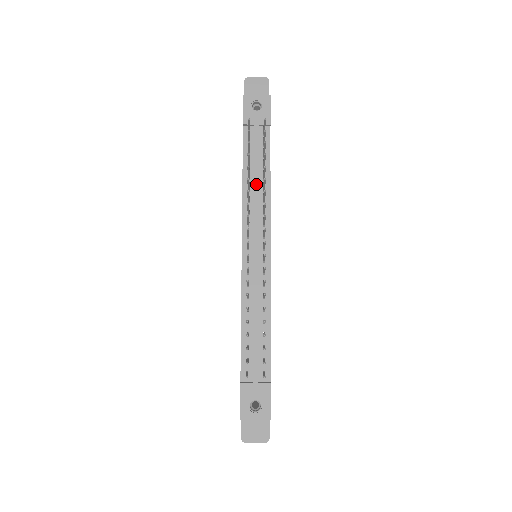
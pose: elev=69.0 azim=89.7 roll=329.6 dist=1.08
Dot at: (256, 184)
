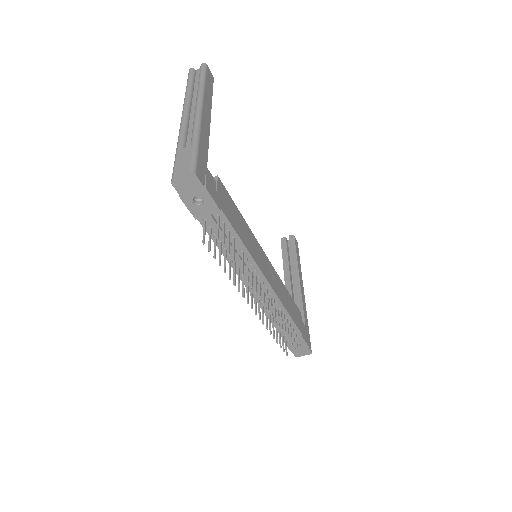
Dot at: occluded
